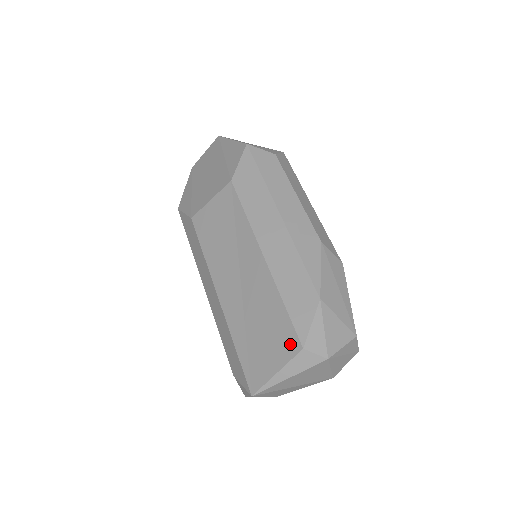
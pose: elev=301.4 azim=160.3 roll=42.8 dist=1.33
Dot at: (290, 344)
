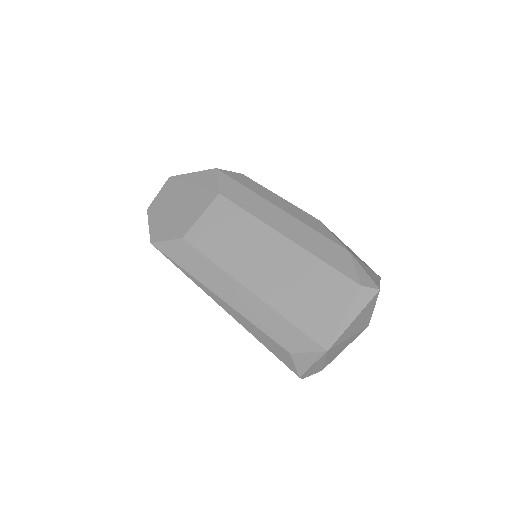
Dot at: (347, 288)
